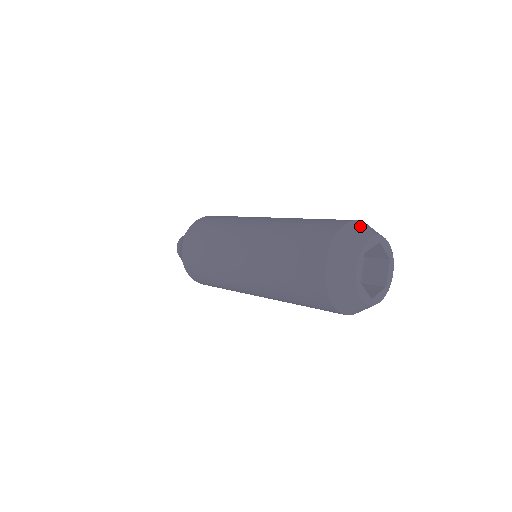
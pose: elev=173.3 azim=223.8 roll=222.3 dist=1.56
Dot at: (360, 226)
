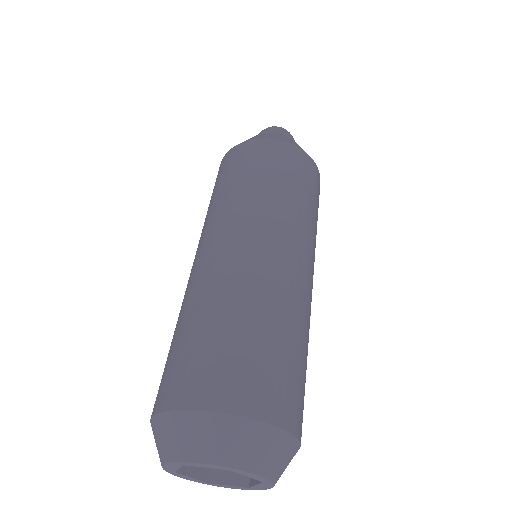
Dot at: (157, 433)
